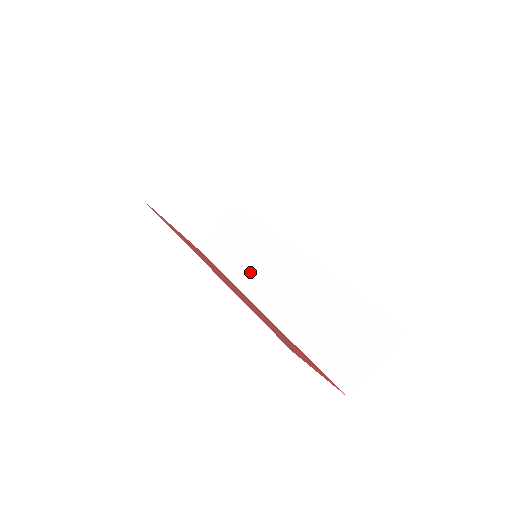
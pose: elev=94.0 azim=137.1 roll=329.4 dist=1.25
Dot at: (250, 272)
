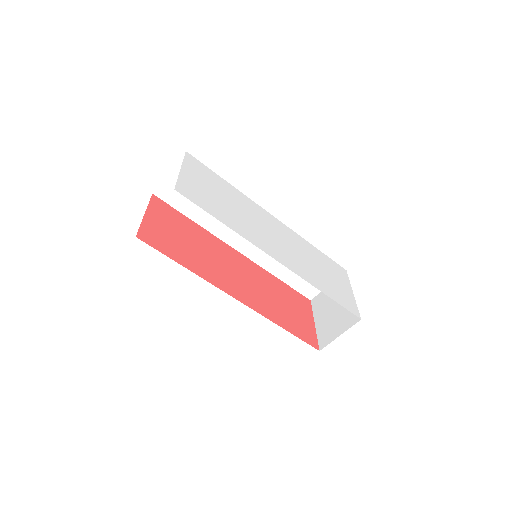
Dot at: (225, 225)
